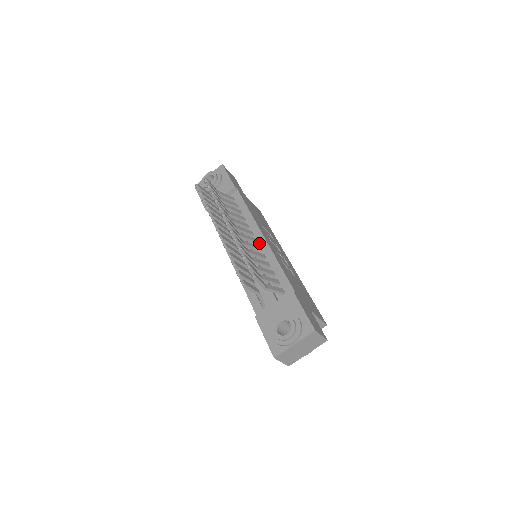
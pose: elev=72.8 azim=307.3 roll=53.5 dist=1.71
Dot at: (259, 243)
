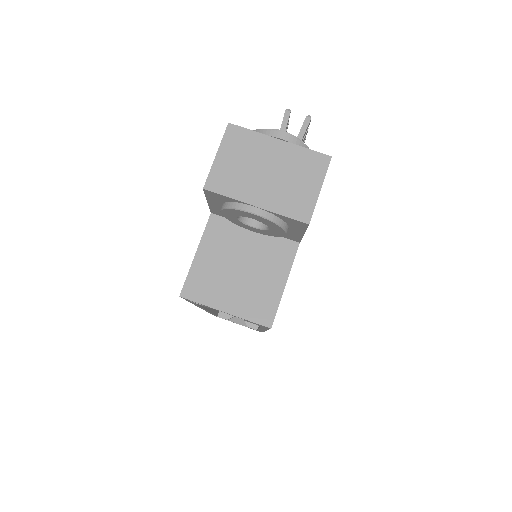
Dot at: occluded
